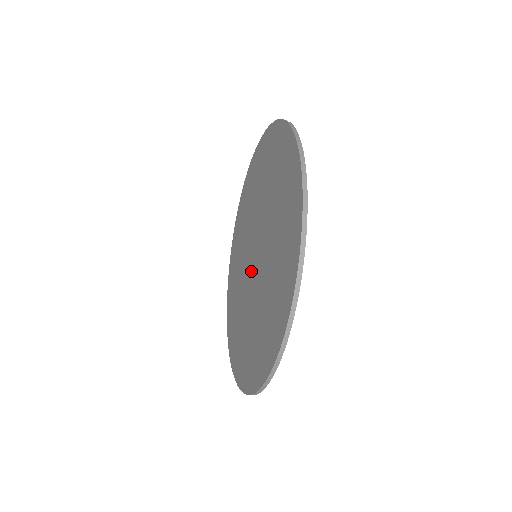
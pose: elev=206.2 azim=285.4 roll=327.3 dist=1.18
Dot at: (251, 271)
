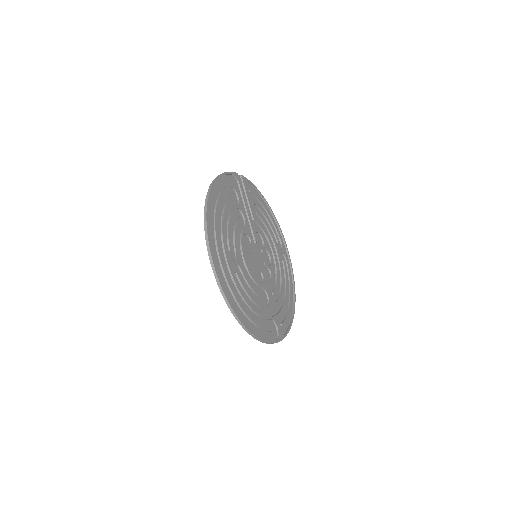
Dot at: (257, 267)
